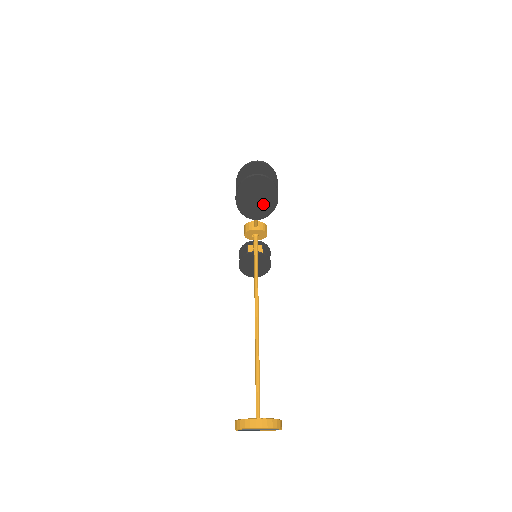
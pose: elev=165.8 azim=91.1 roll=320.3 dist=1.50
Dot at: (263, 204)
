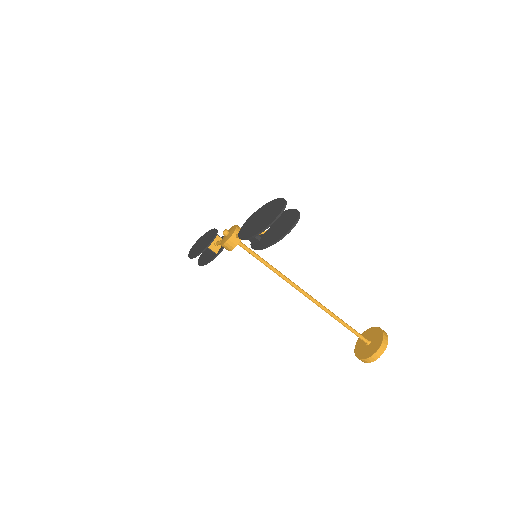
Dot at: (272, 226)
